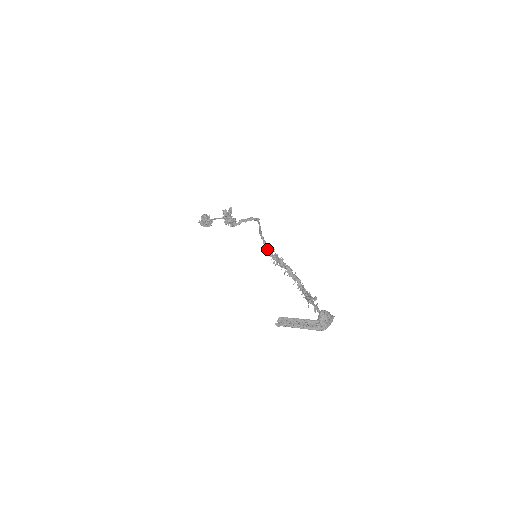
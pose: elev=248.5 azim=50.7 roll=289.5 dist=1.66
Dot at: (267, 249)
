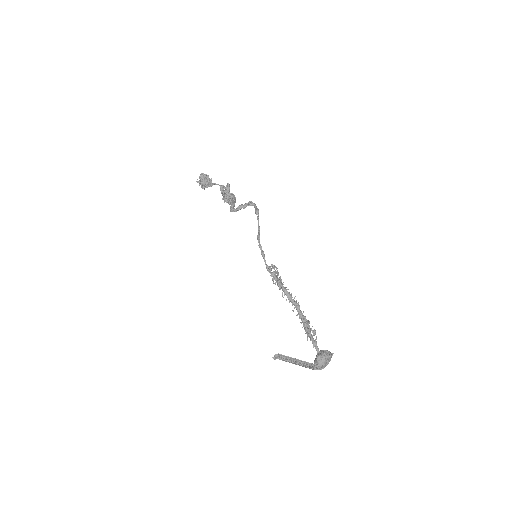
Dot at: (265, 262)
